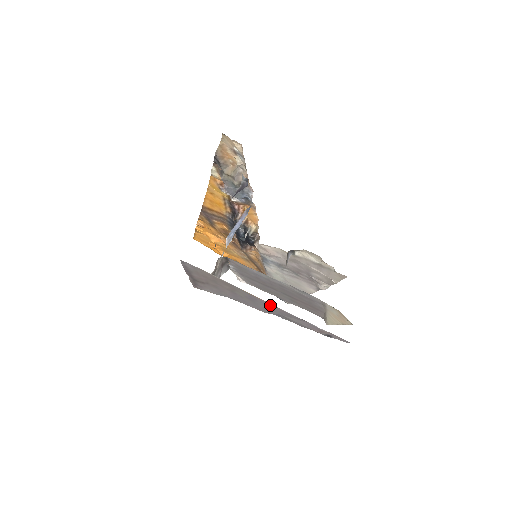
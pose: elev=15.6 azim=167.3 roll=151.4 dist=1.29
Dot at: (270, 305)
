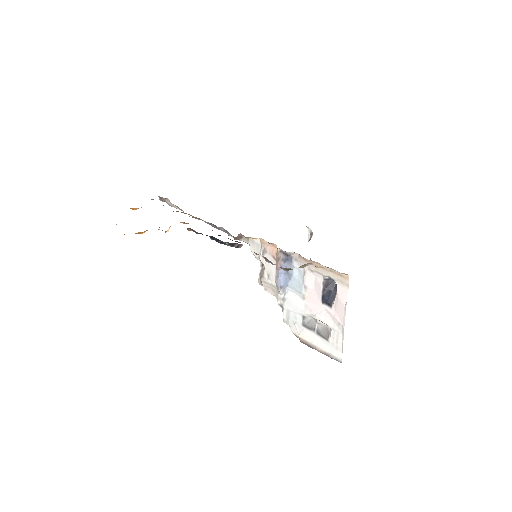
Dot at: occluded
